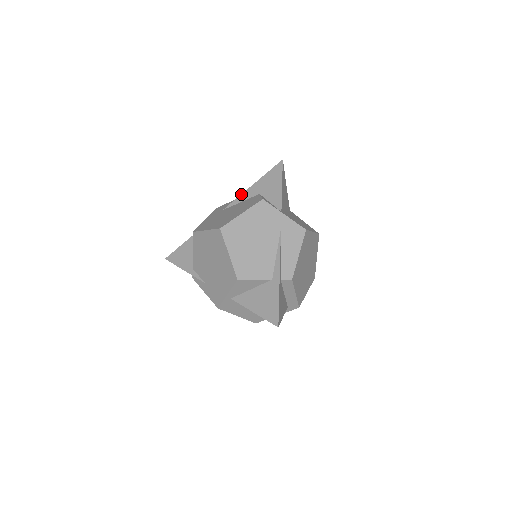
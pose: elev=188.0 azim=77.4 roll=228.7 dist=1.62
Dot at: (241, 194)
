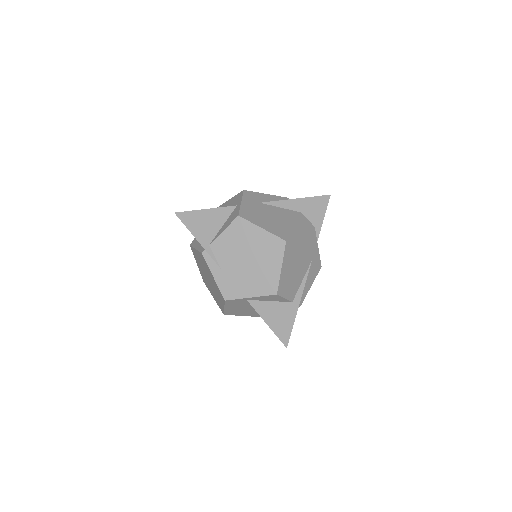
Dot at: (284, 200)
